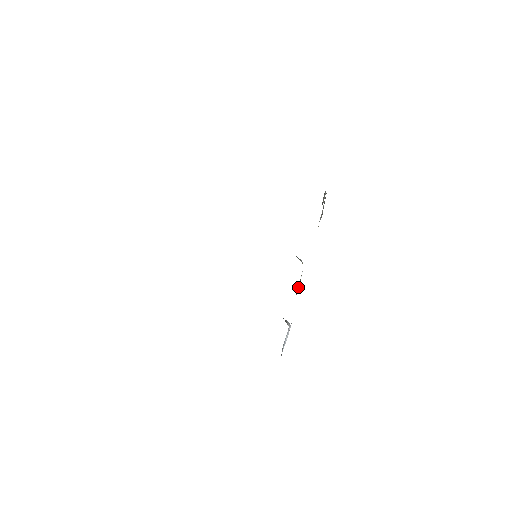
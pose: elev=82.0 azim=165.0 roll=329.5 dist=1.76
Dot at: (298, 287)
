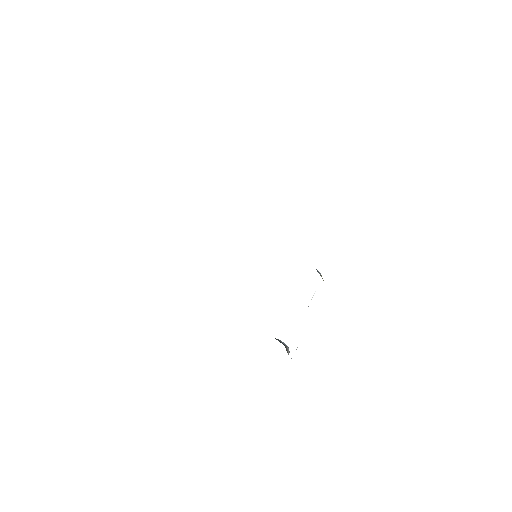
Dot at: occluded
